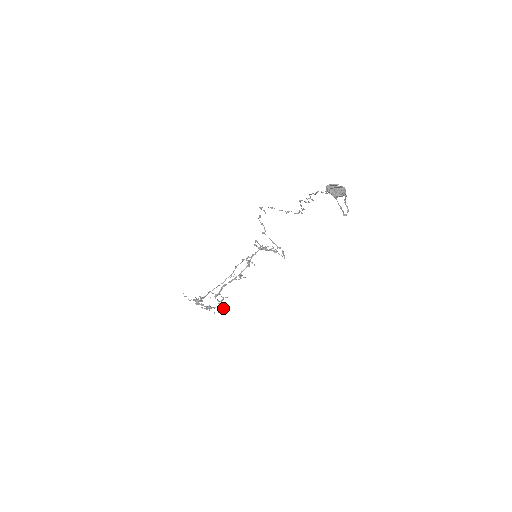
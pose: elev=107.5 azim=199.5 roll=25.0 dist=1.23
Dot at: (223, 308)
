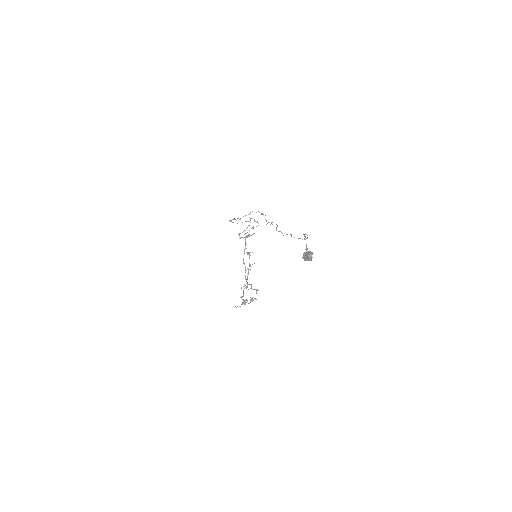
Dot at: occluded
